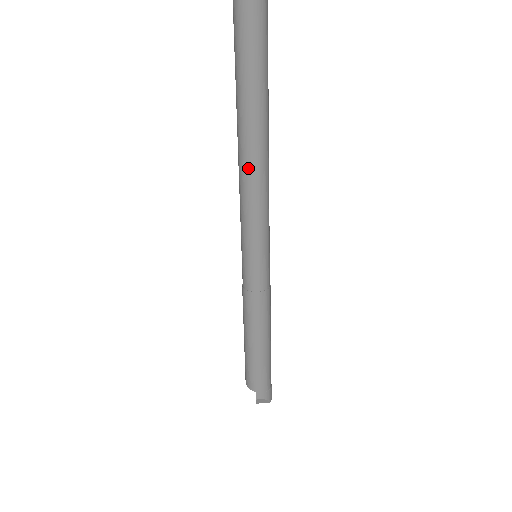
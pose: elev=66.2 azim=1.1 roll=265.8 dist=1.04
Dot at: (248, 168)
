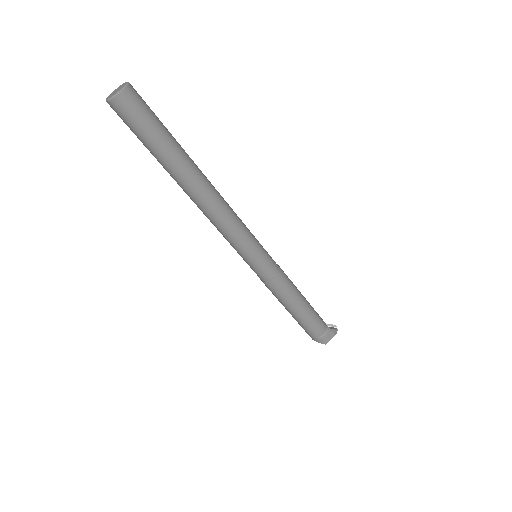
Dot at: (201, 210)
